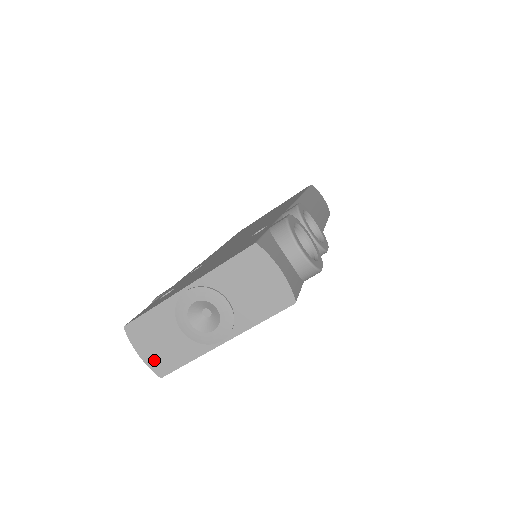
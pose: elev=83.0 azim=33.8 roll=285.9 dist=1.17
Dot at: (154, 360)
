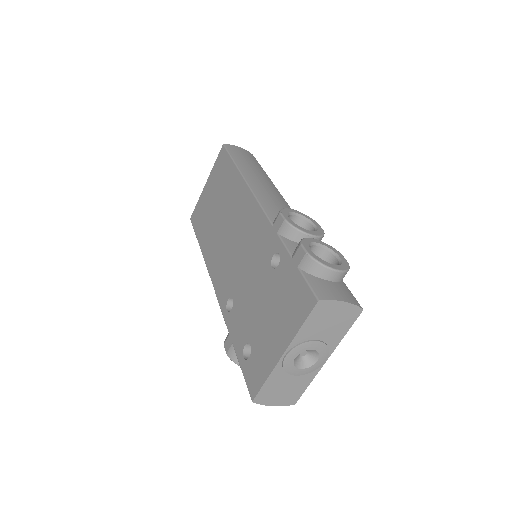
Dot at: (285, 401)
